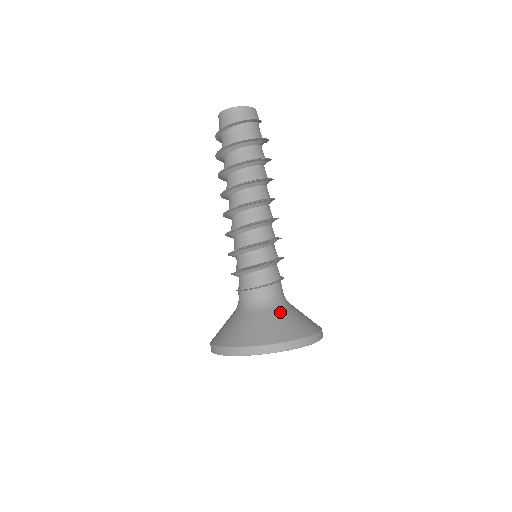
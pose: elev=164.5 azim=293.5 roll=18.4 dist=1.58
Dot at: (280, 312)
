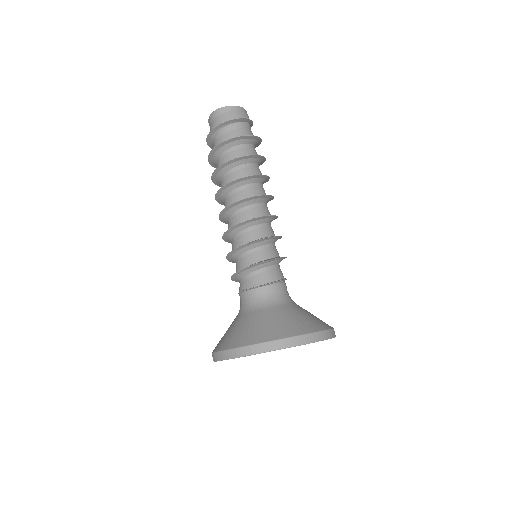
Dot at: (298, 307)
